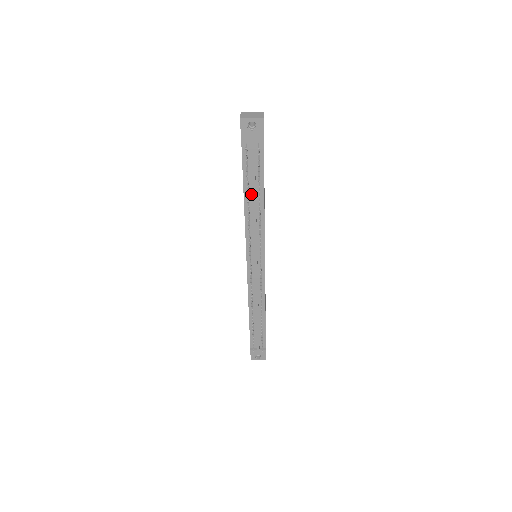
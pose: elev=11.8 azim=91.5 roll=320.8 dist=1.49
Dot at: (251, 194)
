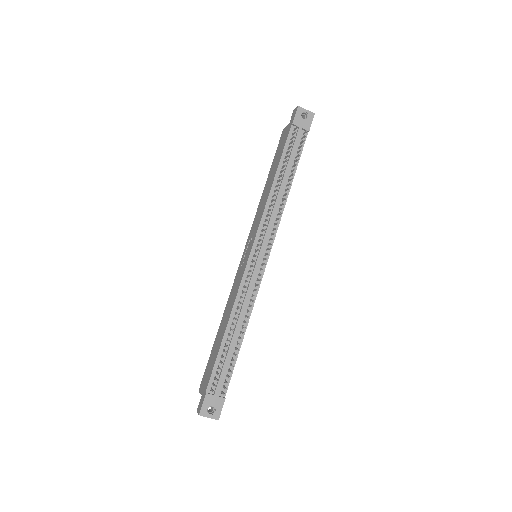
Dot at: occluded
